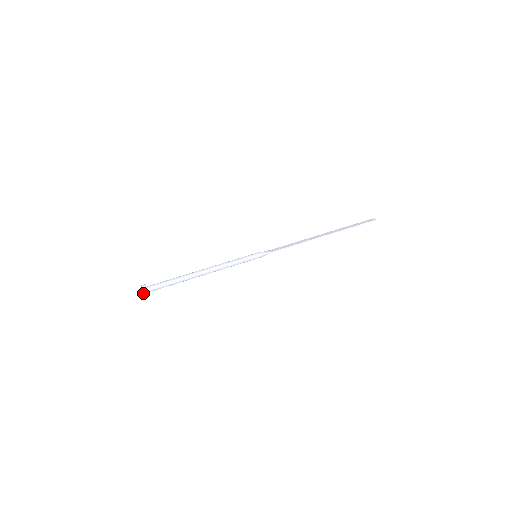
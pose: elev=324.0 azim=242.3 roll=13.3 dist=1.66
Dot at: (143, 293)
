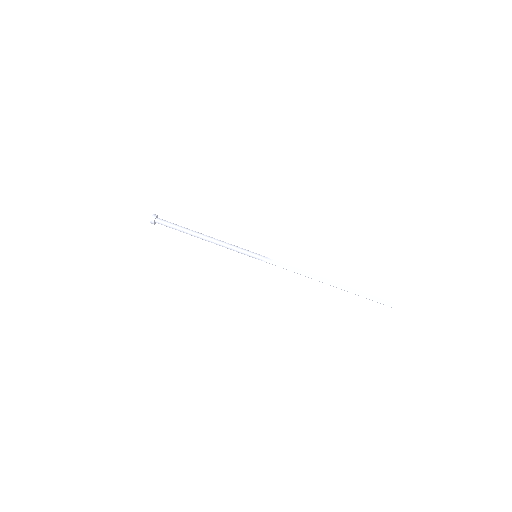
Dot at: occluded
